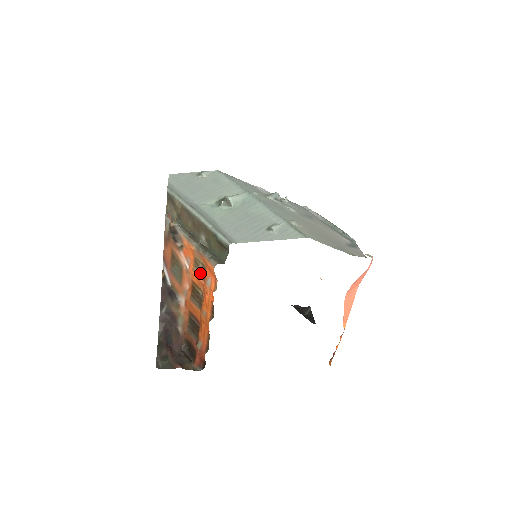
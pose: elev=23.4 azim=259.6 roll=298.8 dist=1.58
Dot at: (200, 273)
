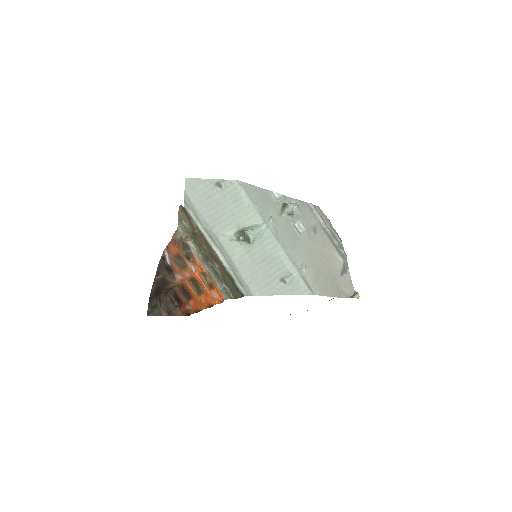
Dot at: (206, 282)
